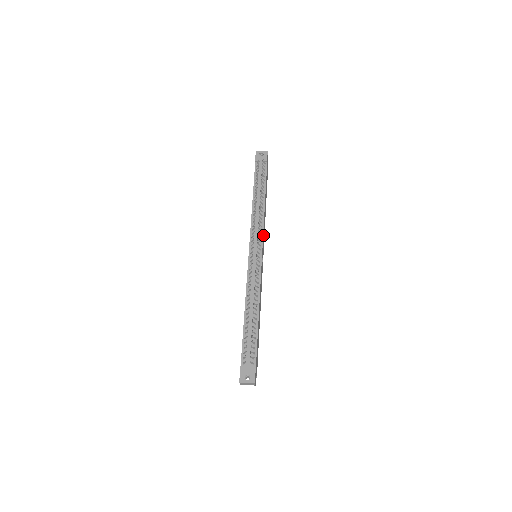
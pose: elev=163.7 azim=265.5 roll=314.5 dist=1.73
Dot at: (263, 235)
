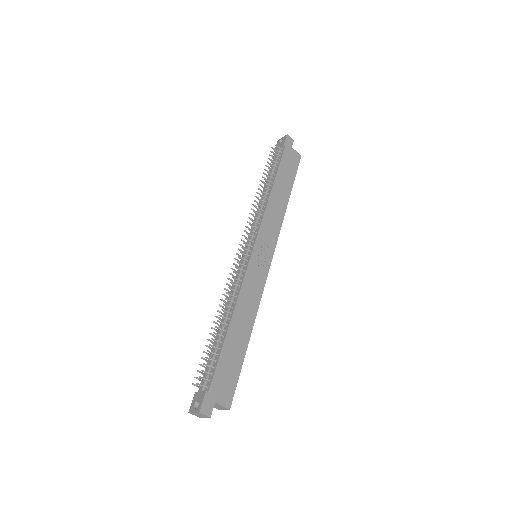
Dot at: (264, 229)
